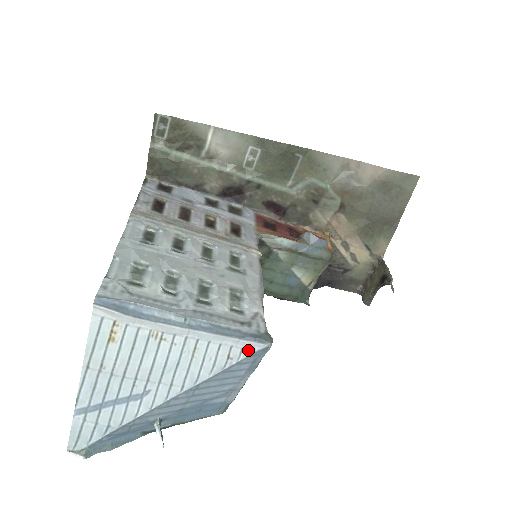
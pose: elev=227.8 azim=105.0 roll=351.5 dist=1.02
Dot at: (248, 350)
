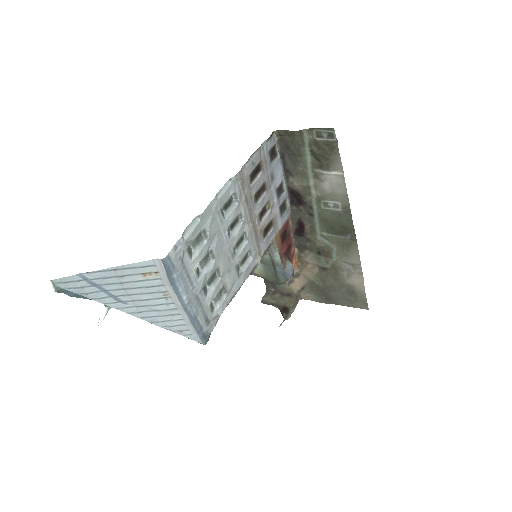
Dot at: (193, 337)
